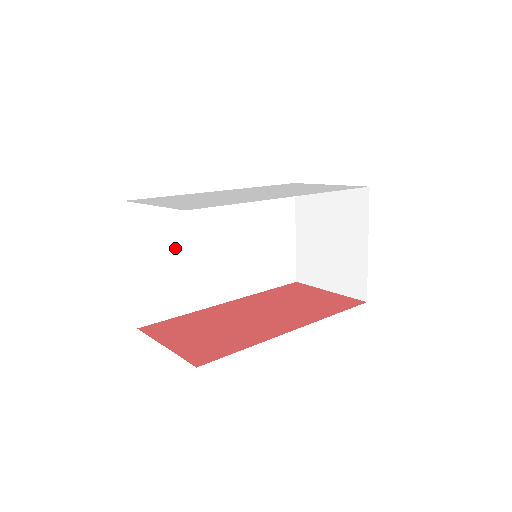
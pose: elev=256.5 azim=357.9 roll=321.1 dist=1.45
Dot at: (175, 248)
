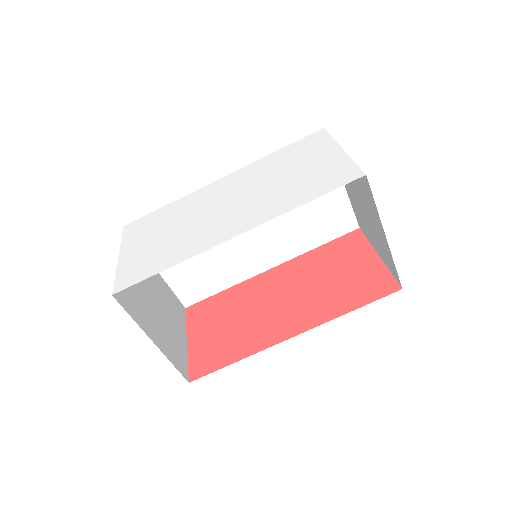
Dot at: occluded
